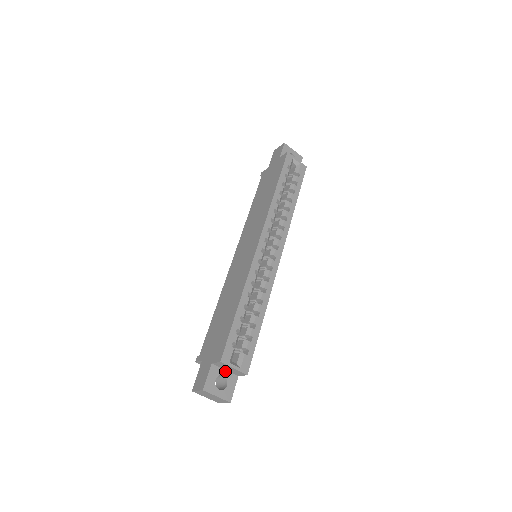
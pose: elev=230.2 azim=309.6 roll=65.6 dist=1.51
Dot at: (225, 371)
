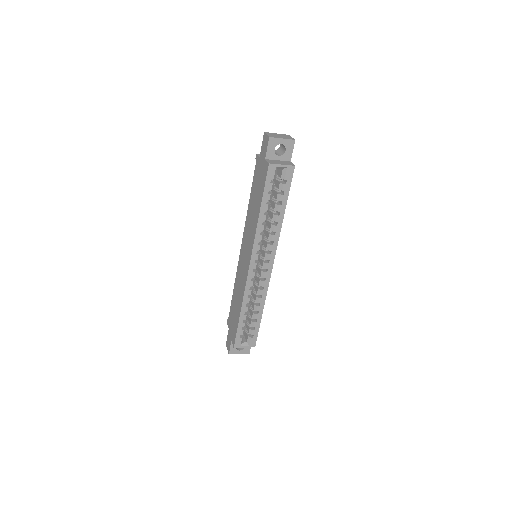
Dot at: occluded
